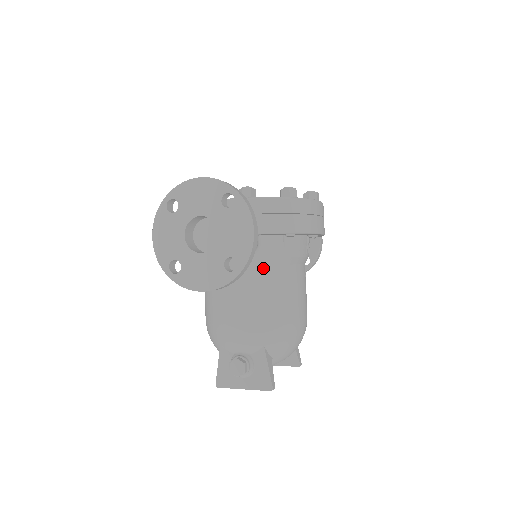
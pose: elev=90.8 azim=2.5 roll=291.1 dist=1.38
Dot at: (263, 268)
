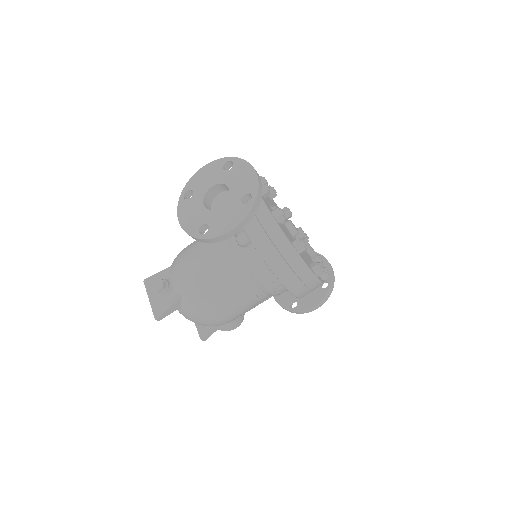
Dot at: (235, 261)
